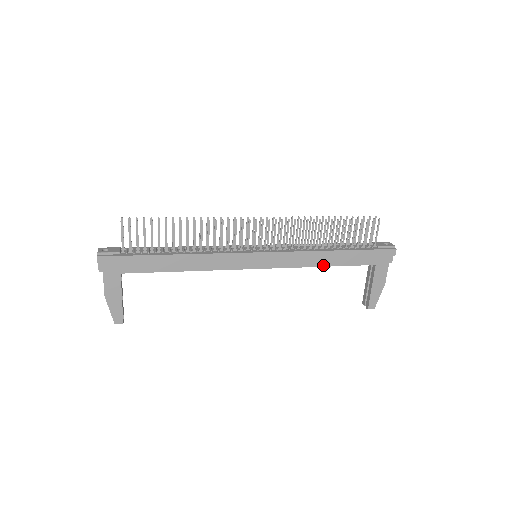
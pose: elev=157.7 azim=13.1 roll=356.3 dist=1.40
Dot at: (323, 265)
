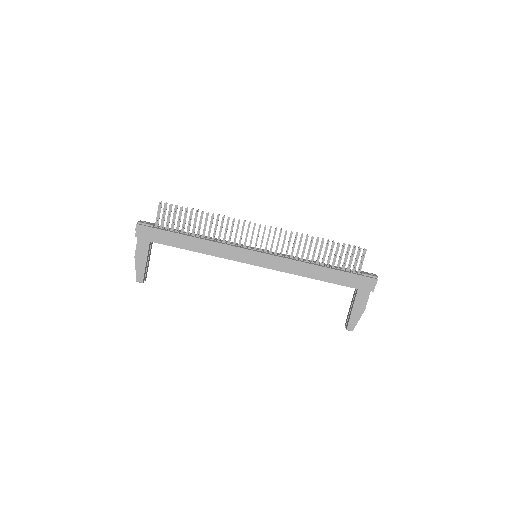
Dot at: (309, 277)
